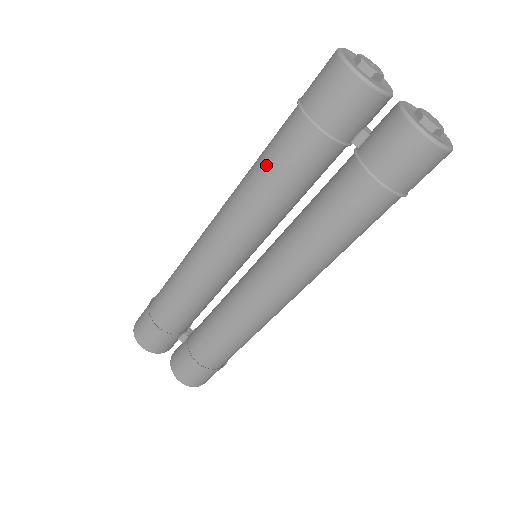
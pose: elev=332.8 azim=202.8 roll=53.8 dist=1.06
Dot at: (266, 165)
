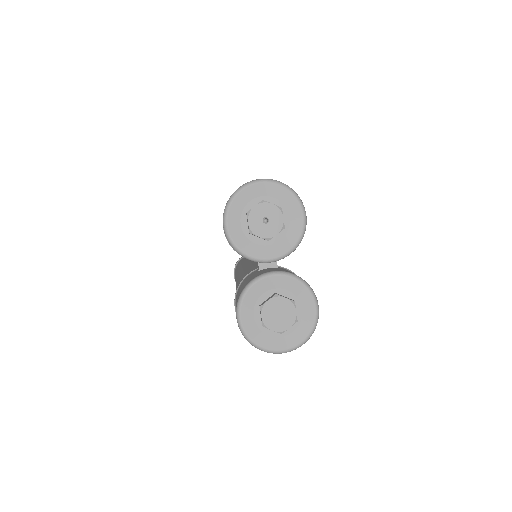
Dot at: occluded
